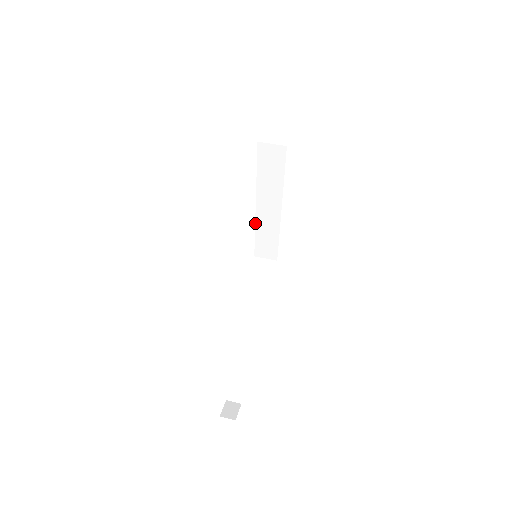
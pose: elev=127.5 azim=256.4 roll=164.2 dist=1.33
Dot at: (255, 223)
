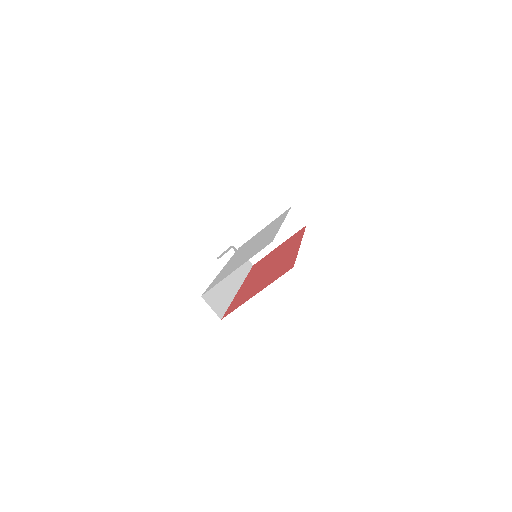
Dot at: occluded
